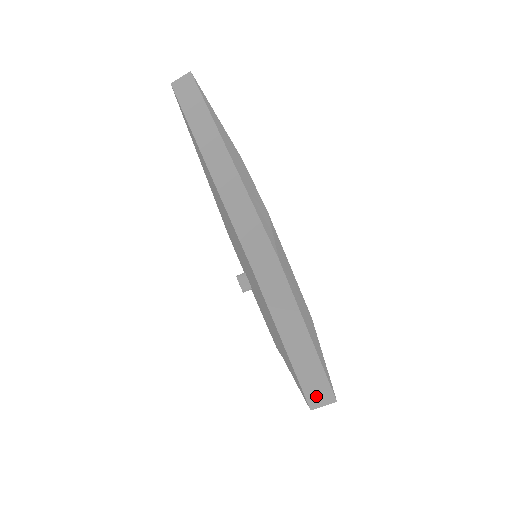
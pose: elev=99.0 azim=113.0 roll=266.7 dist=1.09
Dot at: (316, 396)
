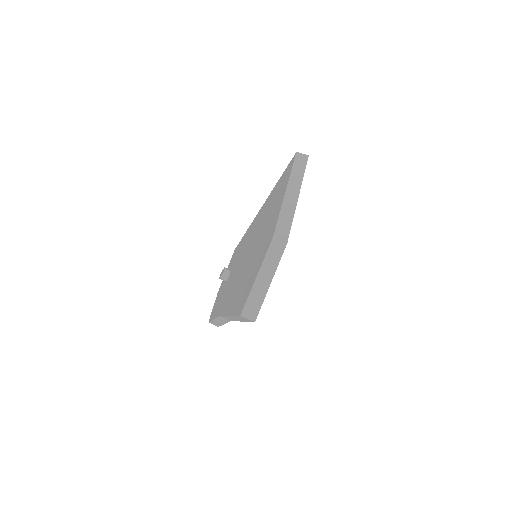
Dot at: (249, 311)
